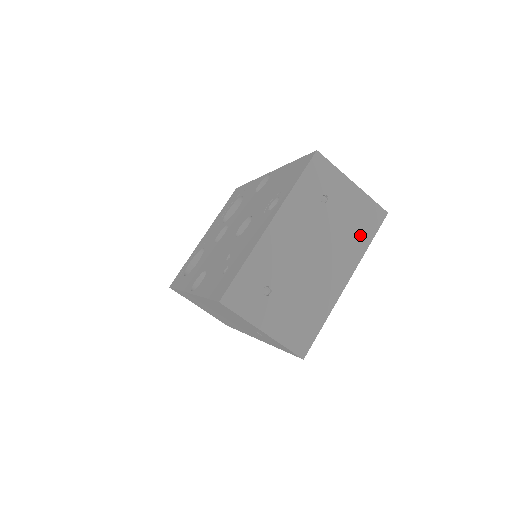
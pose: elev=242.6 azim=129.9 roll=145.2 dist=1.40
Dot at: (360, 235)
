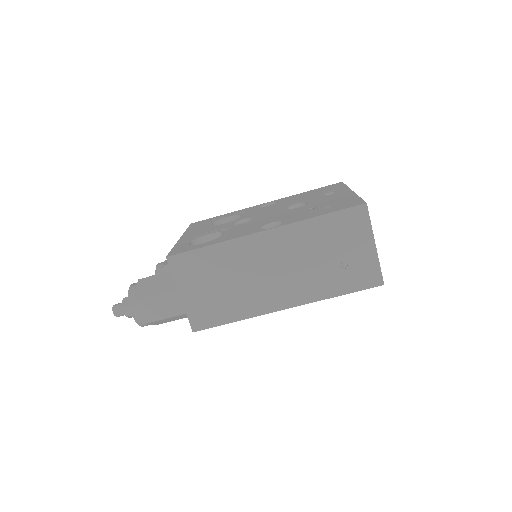
Dot at: occluded
